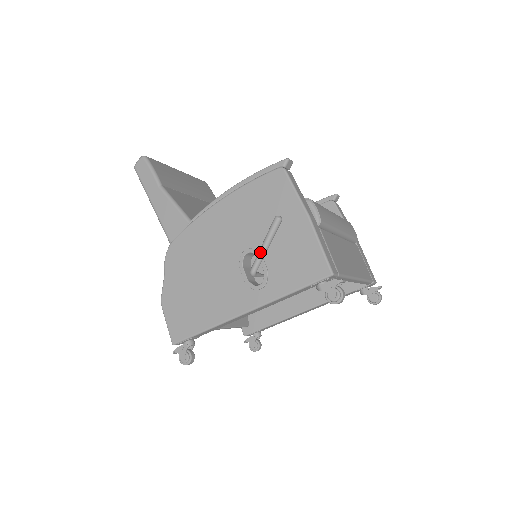
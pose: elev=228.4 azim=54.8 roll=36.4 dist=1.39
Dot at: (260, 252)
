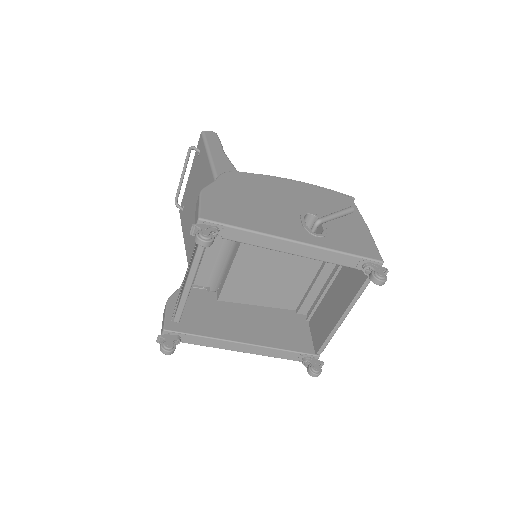
Dot at: (332, 214)
